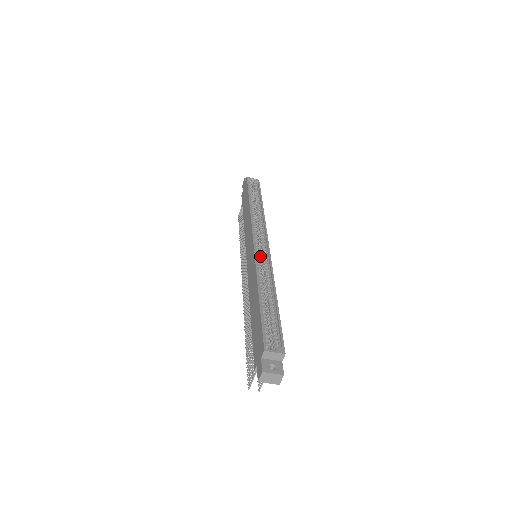
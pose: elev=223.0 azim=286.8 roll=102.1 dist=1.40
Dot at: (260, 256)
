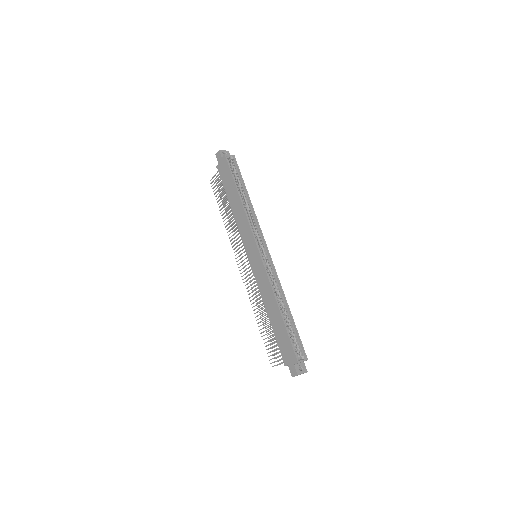
Dot at: occluded
